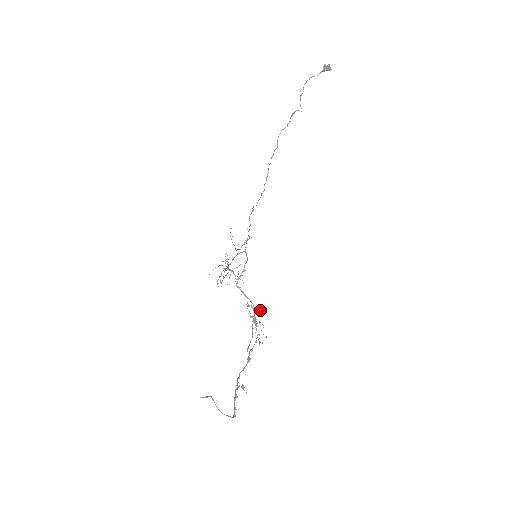
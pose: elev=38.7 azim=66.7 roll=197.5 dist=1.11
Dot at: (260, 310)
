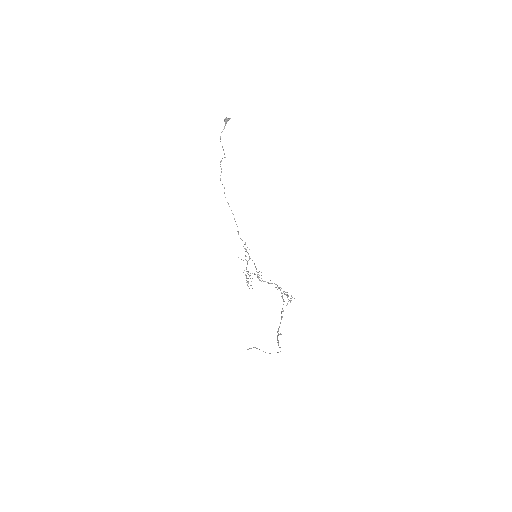
Dot at: occluded
